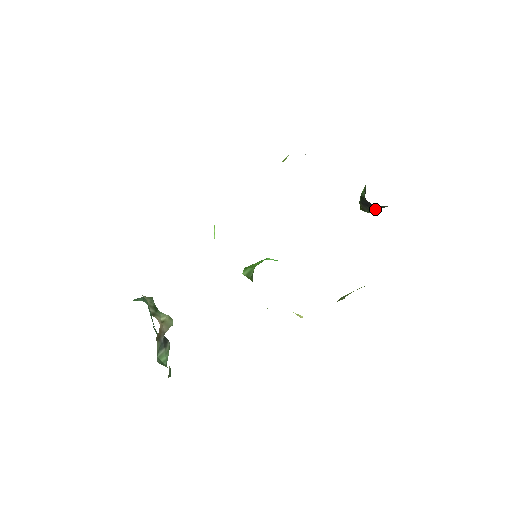
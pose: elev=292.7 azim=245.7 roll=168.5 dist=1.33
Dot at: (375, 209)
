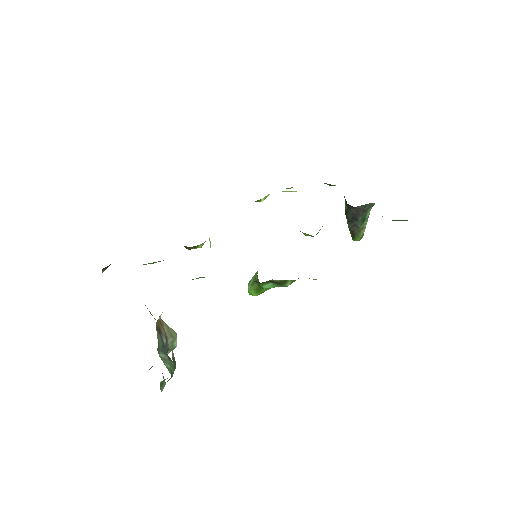
Dot at: (364, 224)
